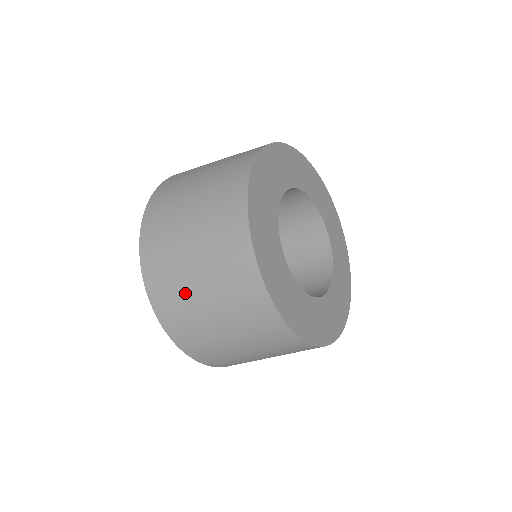
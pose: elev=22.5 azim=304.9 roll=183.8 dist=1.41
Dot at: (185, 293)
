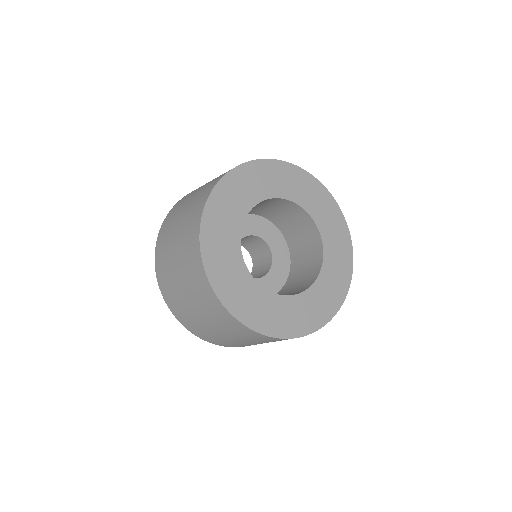
Dot at: (224, 340)
